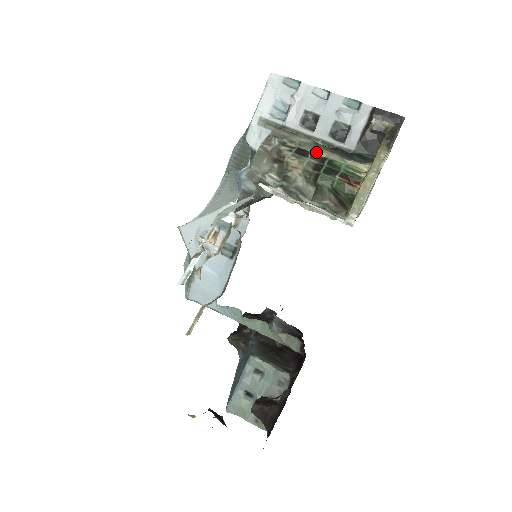
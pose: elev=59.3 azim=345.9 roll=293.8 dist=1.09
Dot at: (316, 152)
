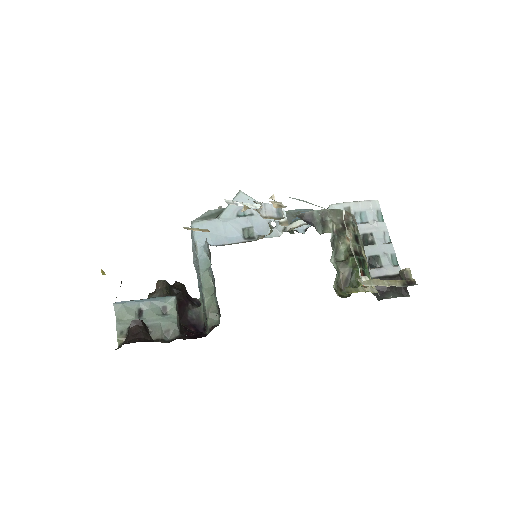
Dot at: (362, 249)
